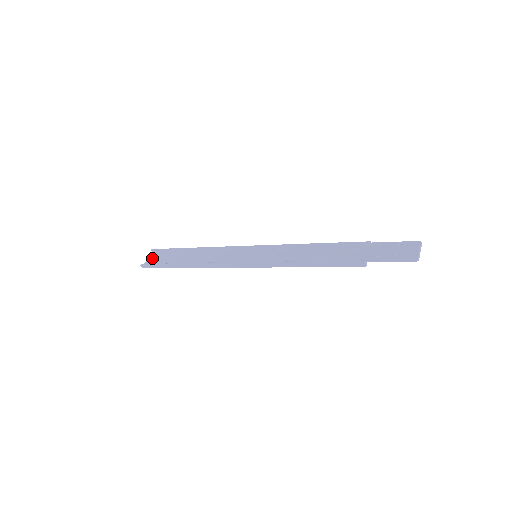
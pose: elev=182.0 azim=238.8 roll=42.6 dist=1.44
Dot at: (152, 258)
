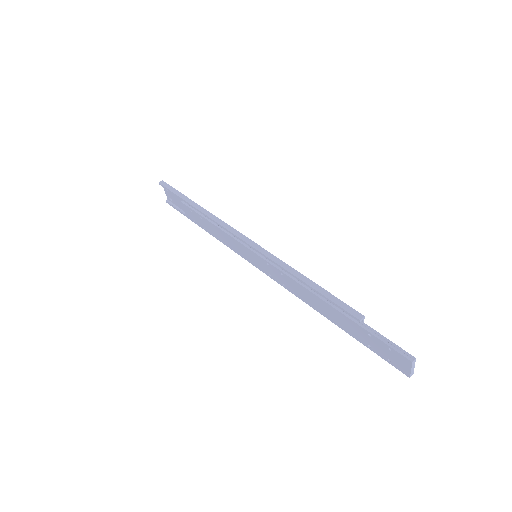
Dot at: (168, 194)
